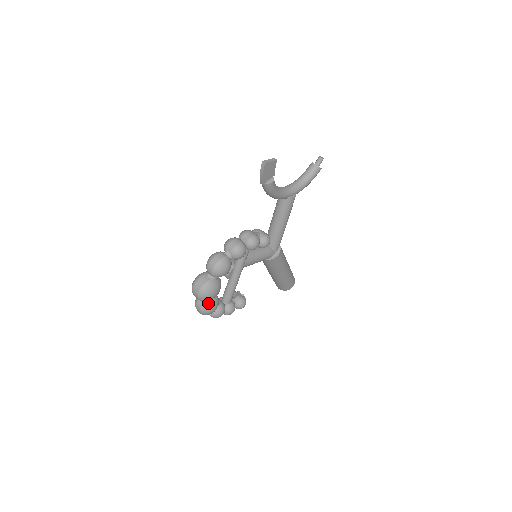
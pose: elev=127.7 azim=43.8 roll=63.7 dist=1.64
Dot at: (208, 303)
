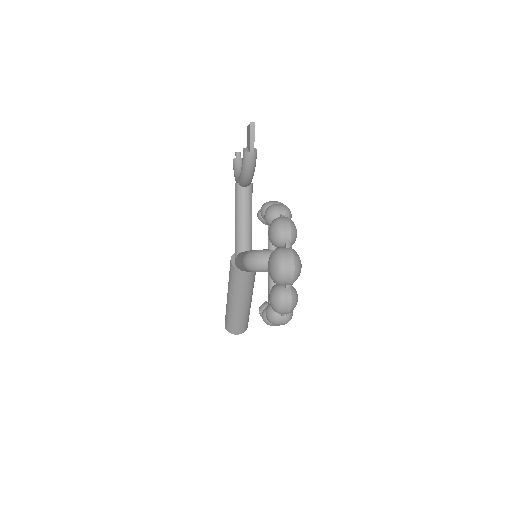
Dot at: (293, 288)
